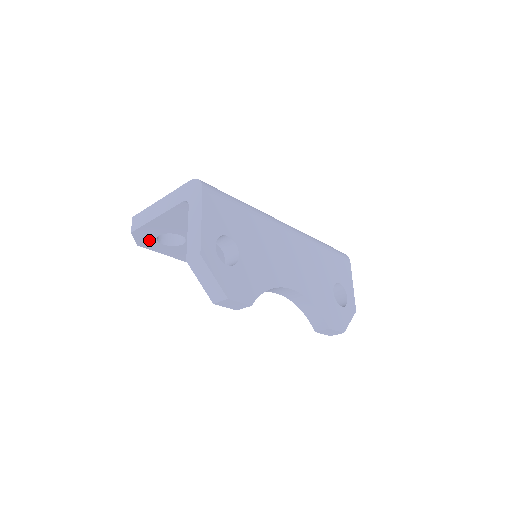
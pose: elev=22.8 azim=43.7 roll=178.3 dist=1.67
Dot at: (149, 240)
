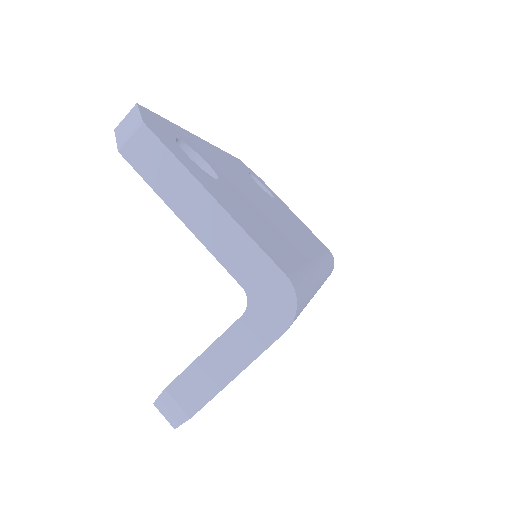
Dot at: occluded
